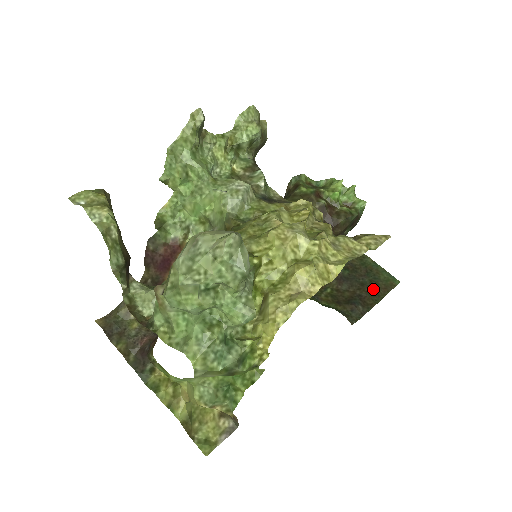
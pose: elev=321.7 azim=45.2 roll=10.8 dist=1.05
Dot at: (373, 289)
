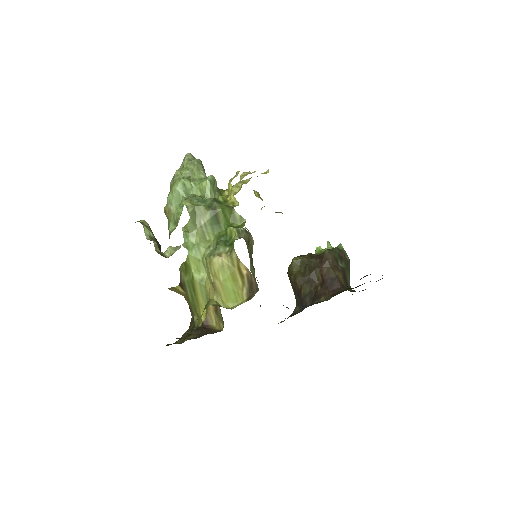
Dot at: (382, 275)
